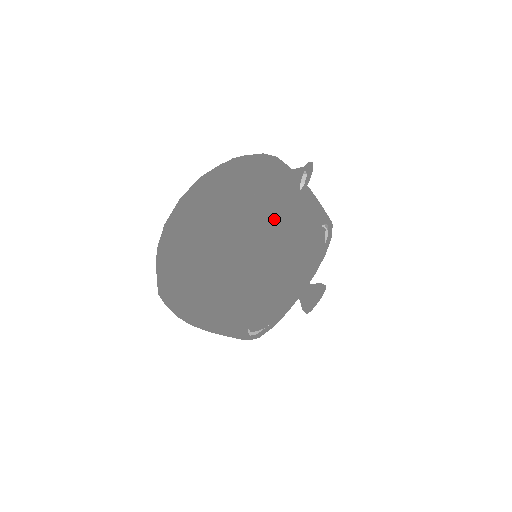
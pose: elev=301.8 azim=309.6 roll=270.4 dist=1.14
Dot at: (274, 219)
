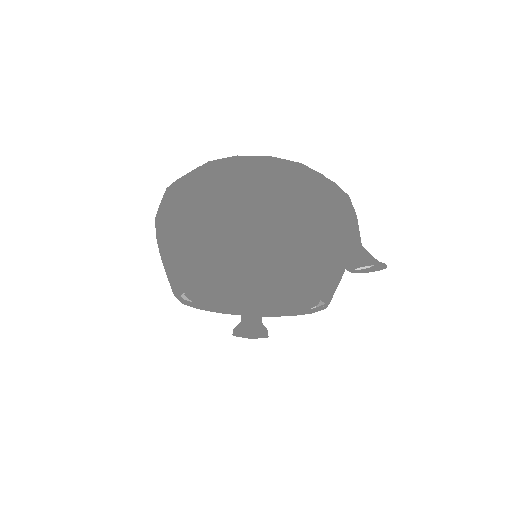
Dot at: (305, 257)
